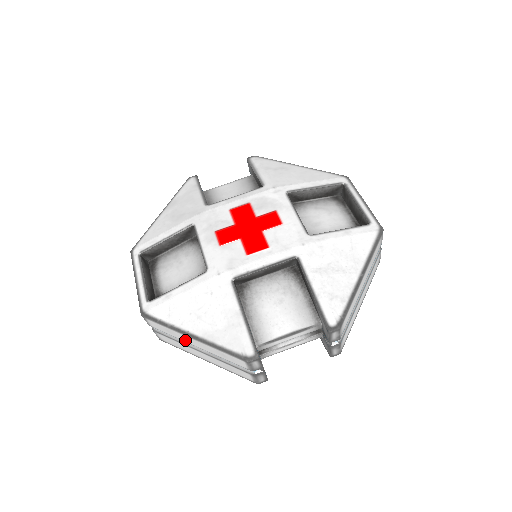
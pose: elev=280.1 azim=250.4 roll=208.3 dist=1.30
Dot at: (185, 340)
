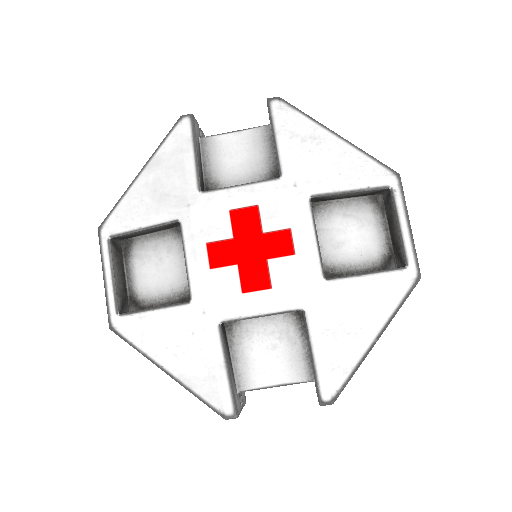
Dot at: occluded
